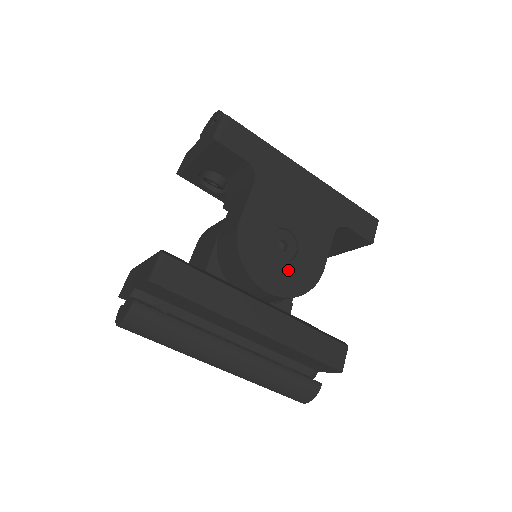
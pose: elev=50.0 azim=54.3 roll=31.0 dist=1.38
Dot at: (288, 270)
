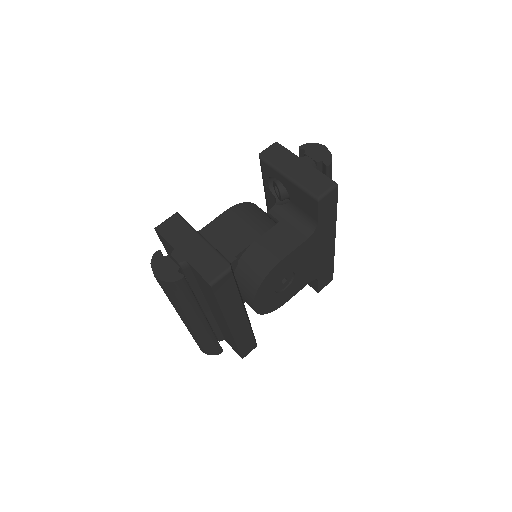
Dot at: (273, 298)
